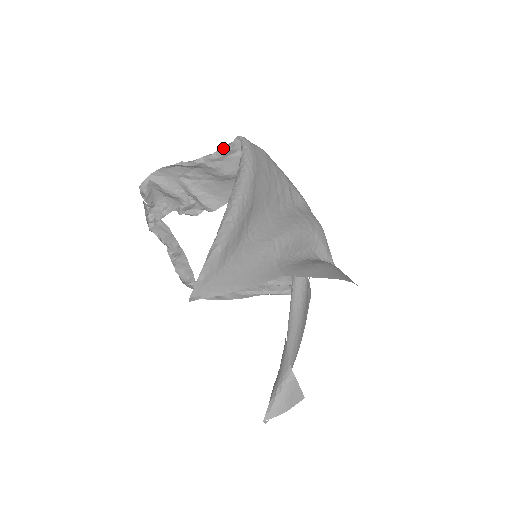
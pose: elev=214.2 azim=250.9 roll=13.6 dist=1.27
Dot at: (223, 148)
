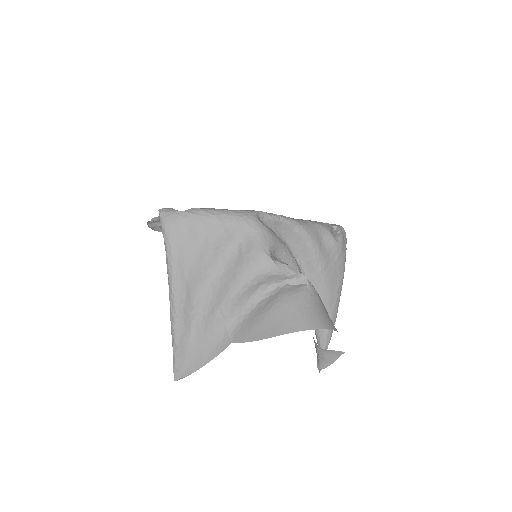
Dot at: (159, 216)
